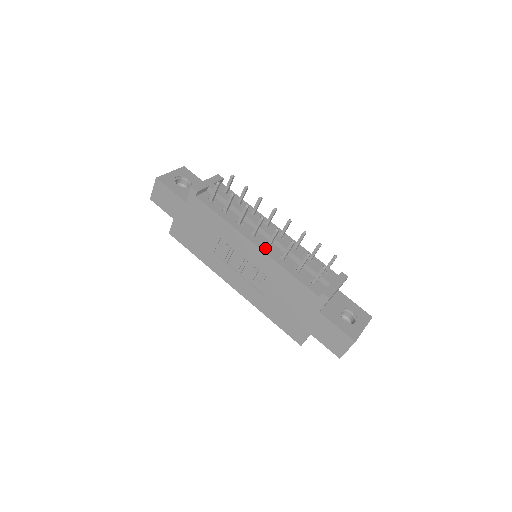
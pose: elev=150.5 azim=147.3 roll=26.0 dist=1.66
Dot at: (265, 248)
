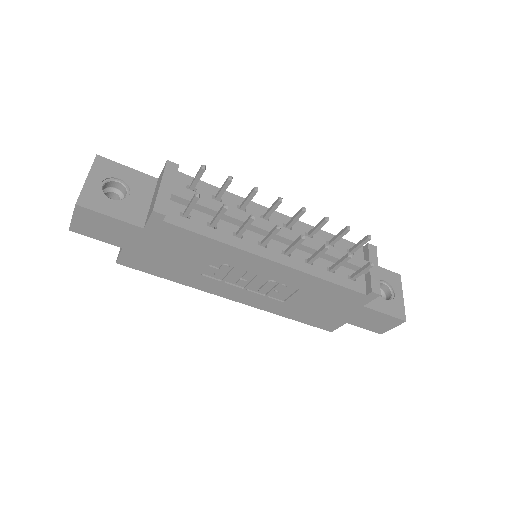
Dot at: (285, 259)
